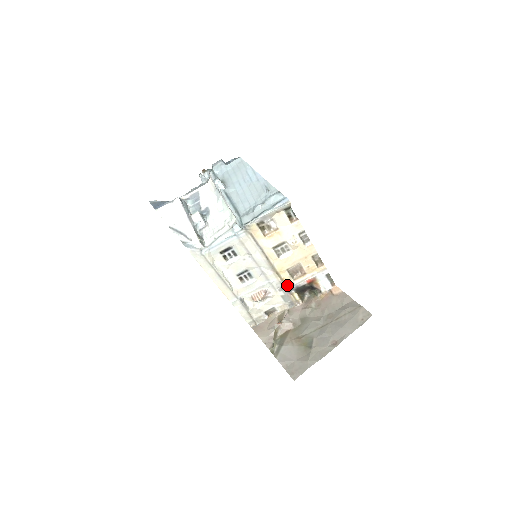
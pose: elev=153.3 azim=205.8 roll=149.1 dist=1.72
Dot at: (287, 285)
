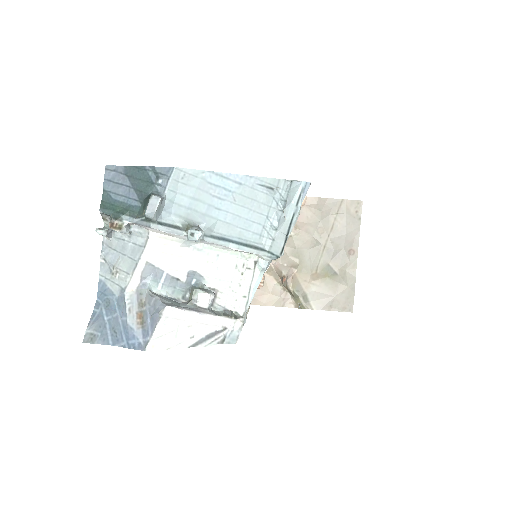
Dot at: occluded
